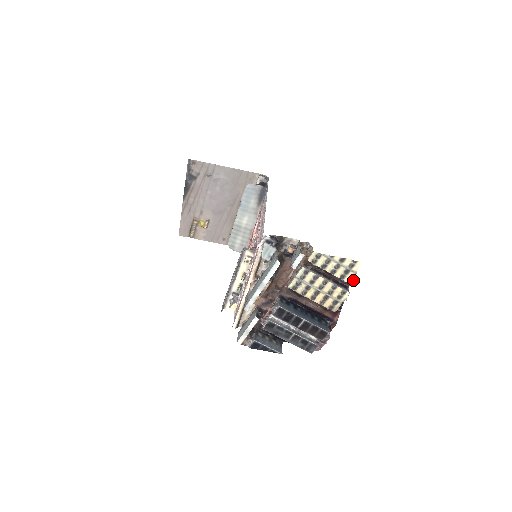
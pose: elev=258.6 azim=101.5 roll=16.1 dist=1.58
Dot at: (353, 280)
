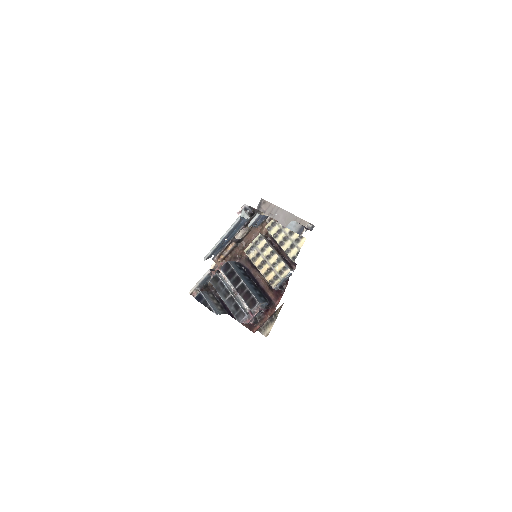
Dot at: (296, 257)
